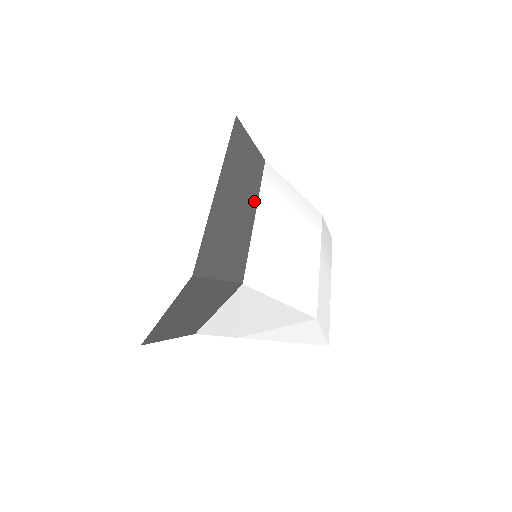
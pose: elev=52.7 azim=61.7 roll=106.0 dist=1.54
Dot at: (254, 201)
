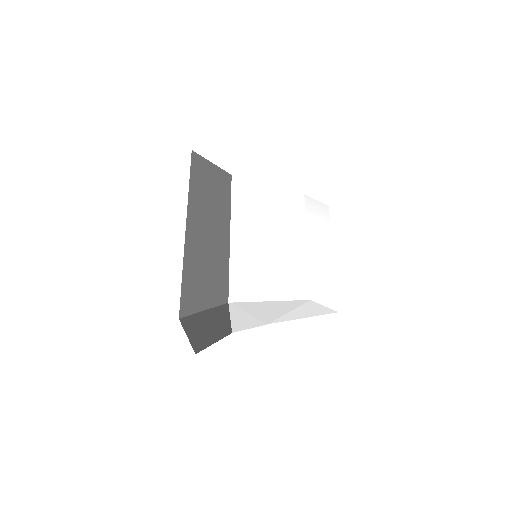
Dot at: (226, 222)
